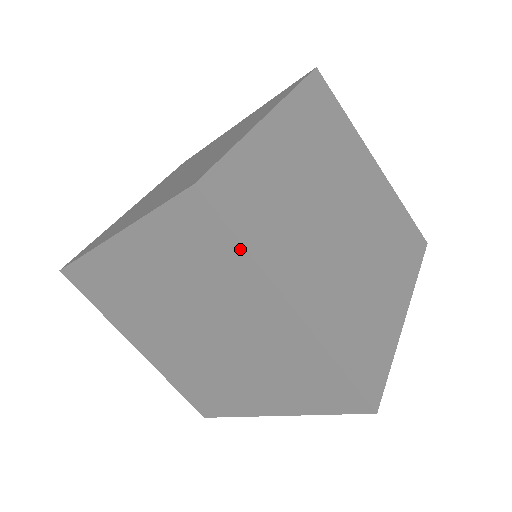
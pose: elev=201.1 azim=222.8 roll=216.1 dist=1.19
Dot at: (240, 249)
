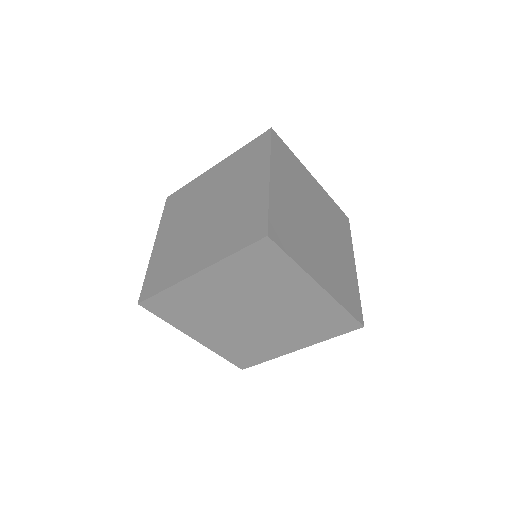
Dot at: (291, 262)
